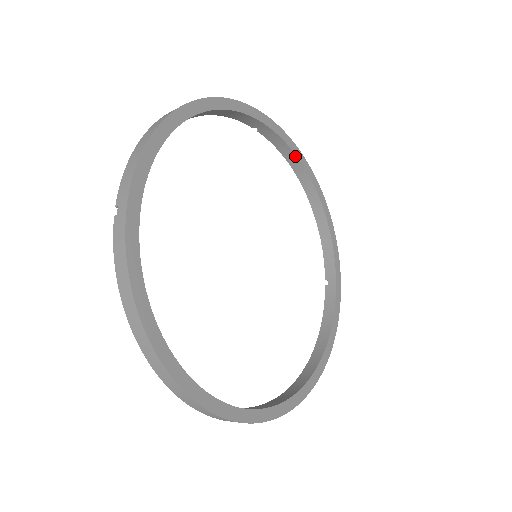
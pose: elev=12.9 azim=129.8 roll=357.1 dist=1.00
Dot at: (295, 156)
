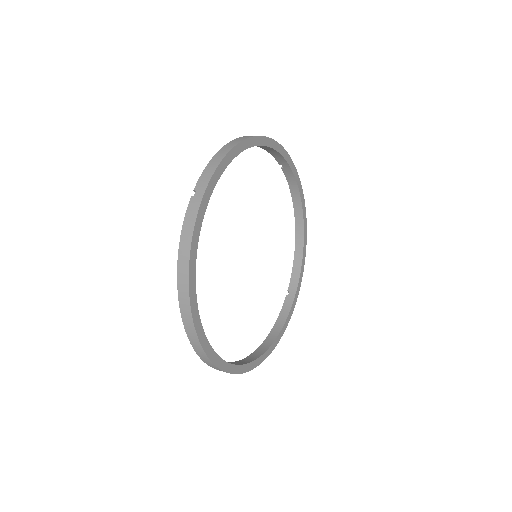
Dot at: (299, 195)
